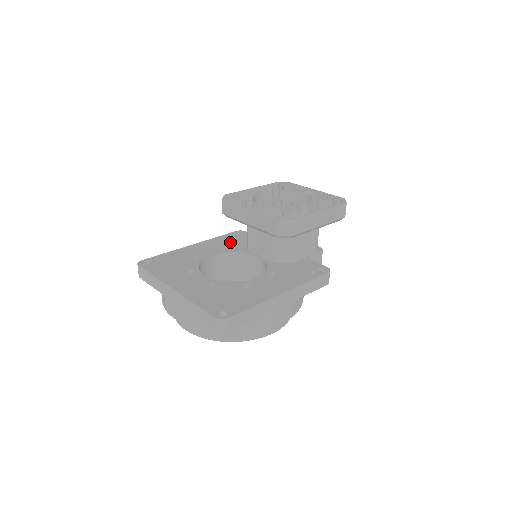
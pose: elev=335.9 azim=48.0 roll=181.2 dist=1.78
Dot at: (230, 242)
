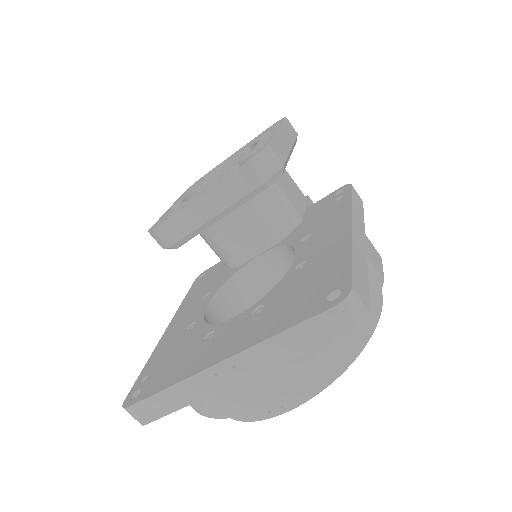
Dot at: (205, 286)
